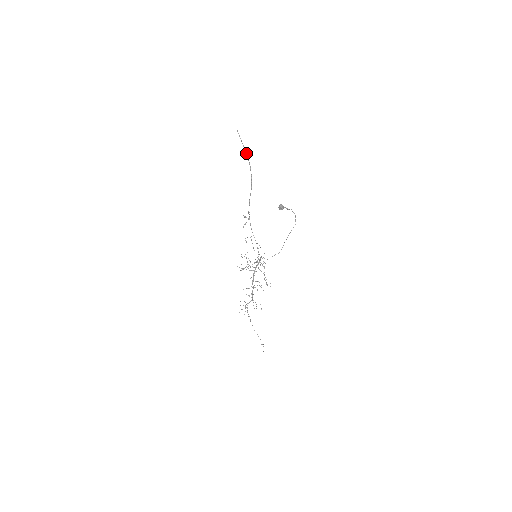
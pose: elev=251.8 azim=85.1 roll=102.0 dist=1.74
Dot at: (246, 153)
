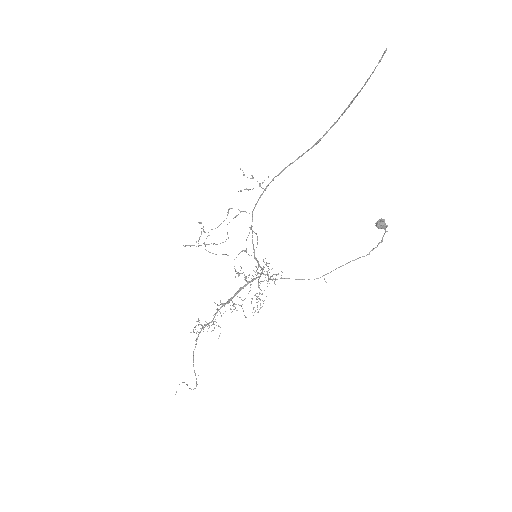
Dot at: occluded
